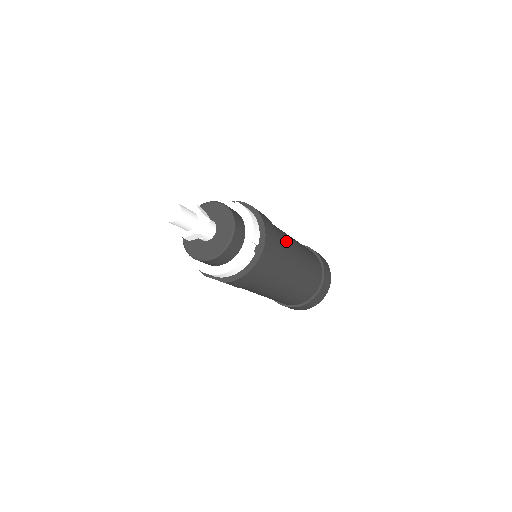
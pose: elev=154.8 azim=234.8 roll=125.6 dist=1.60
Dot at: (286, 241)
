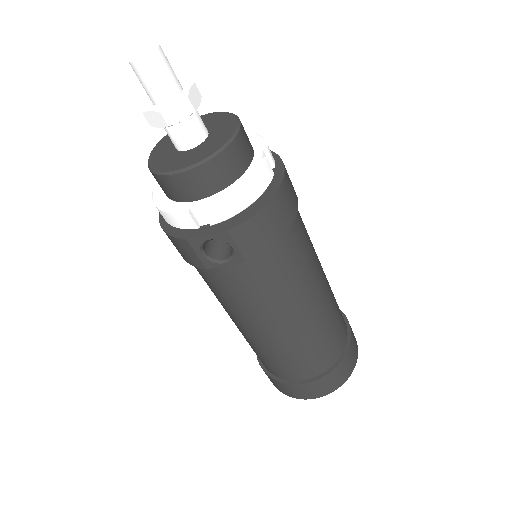
Dot at: occluded
